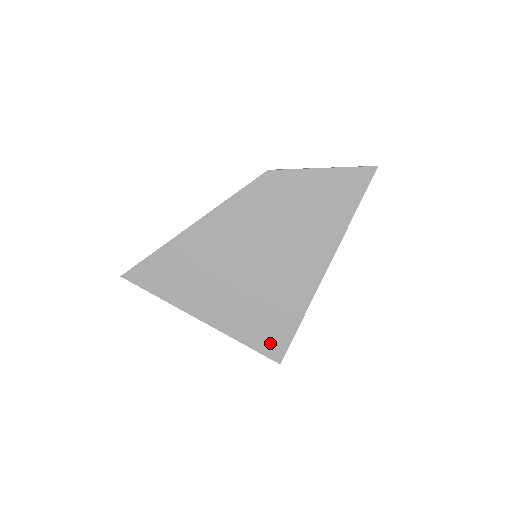
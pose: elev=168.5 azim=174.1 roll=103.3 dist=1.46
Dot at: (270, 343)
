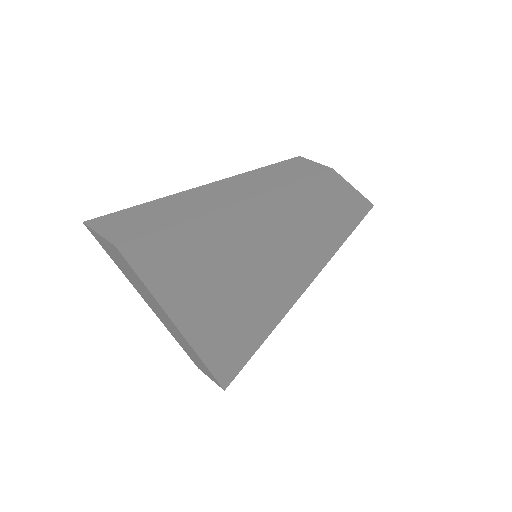
Dot at: (230, 366)
